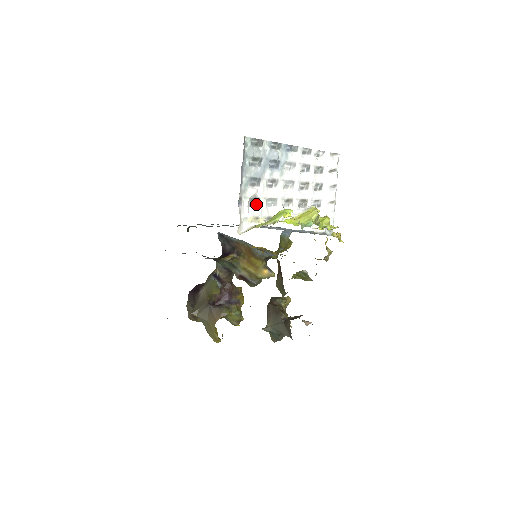
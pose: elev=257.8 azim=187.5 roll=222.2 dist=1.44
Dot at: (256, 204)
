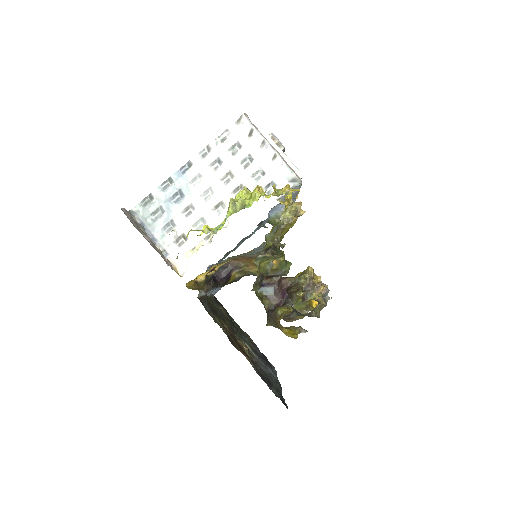
Dot at: (185, 239)
